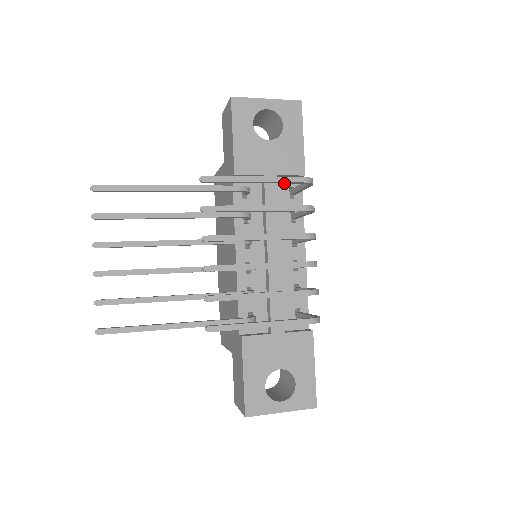
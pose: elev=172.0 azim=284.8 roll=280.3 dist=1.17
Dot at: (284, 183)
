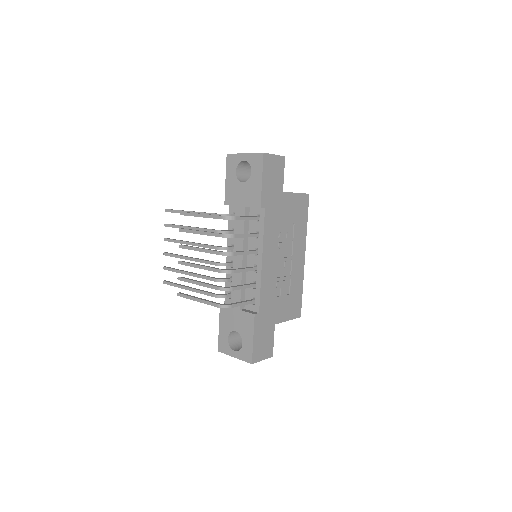
Dot at: occluded
